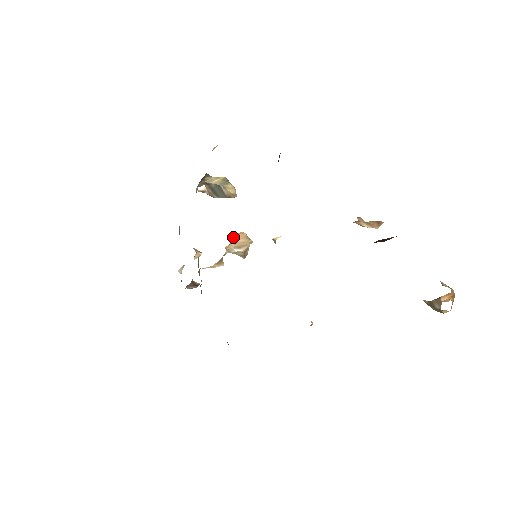
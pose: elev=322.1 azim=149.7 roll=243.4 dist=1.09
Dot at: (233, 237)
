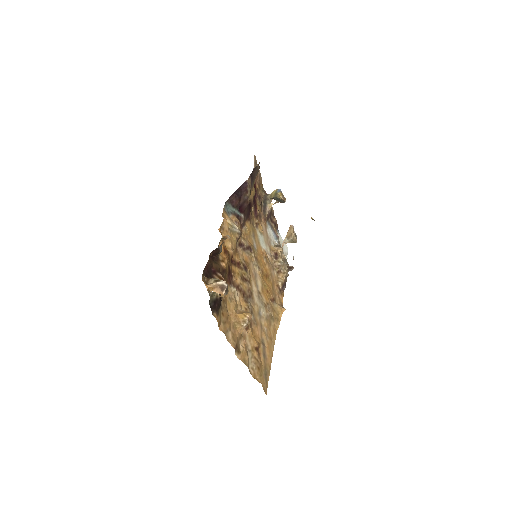
Dot at: occluded
